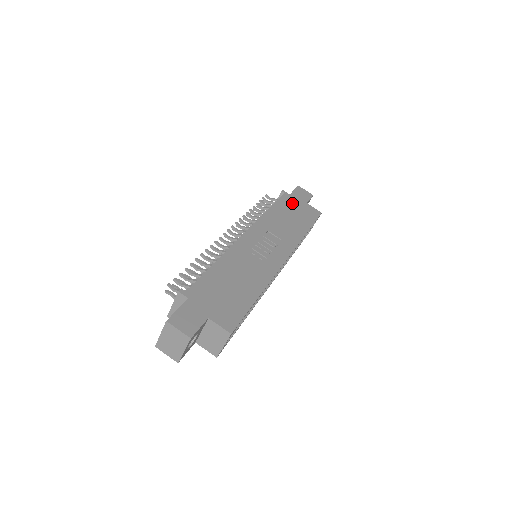
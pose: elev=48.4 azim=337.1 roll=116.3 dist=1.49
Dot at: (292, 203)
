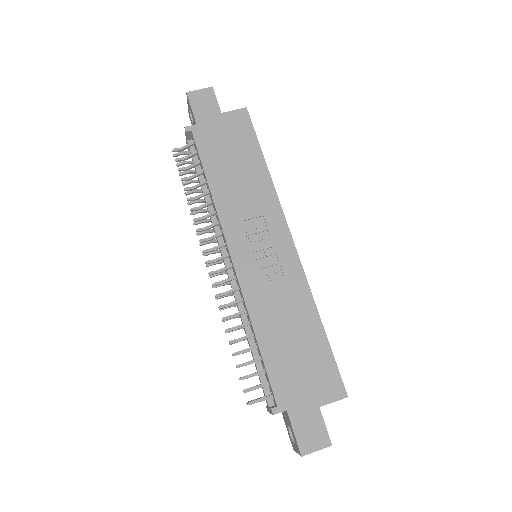
Dot at: (212, 137)
